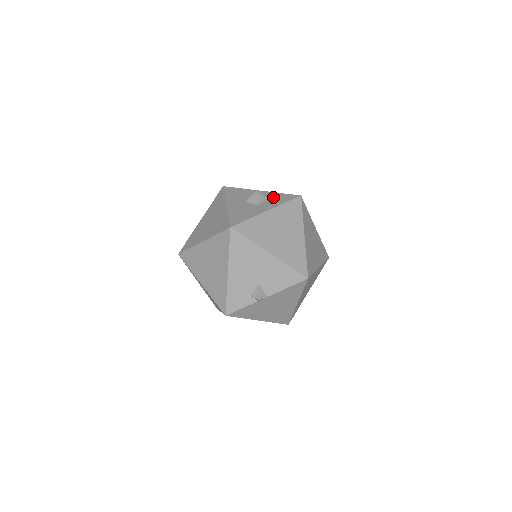
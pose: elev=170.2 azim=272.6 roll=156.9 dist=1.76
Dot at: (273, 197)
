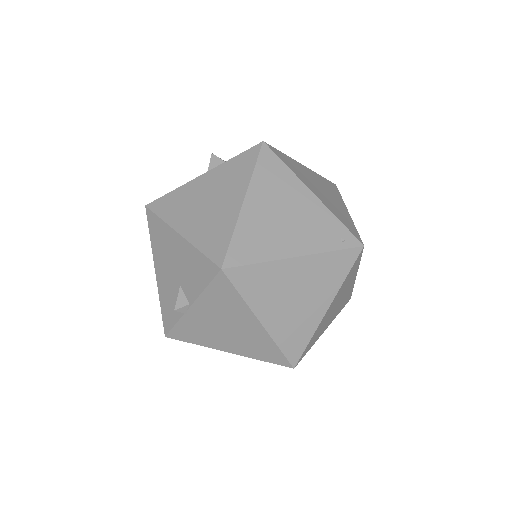
Dot at: occluded
